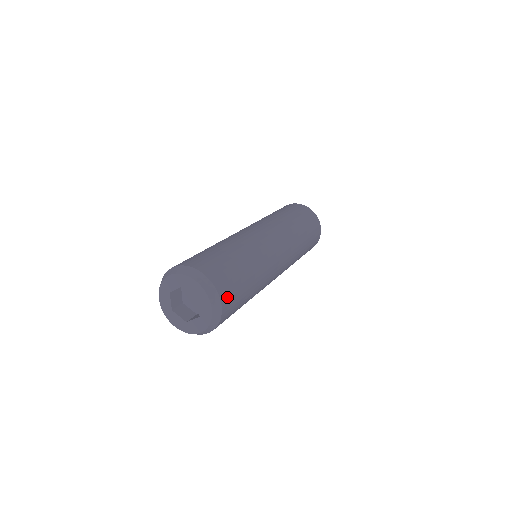
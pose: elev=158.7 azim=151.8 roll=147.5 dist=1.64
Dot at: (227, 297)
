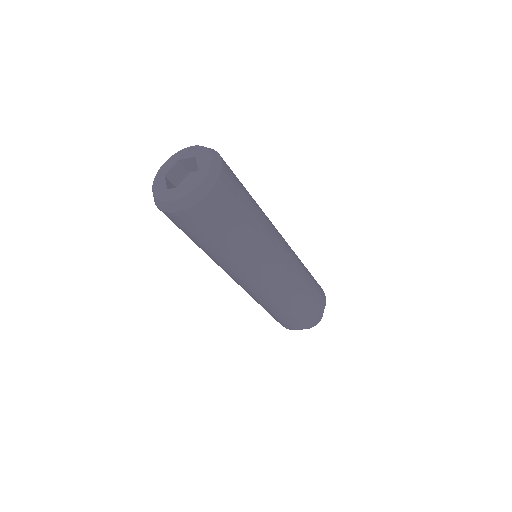
Dot at: (221, 193)
